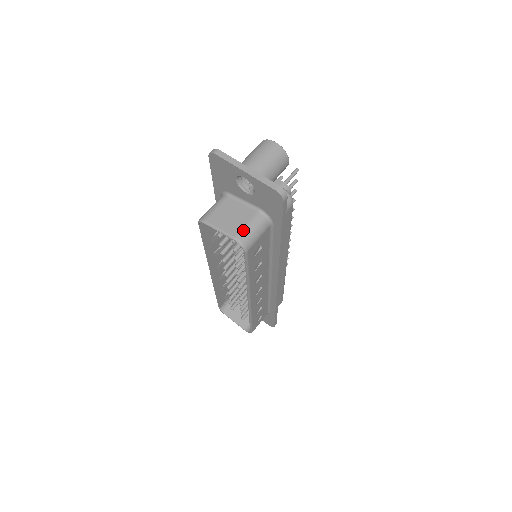
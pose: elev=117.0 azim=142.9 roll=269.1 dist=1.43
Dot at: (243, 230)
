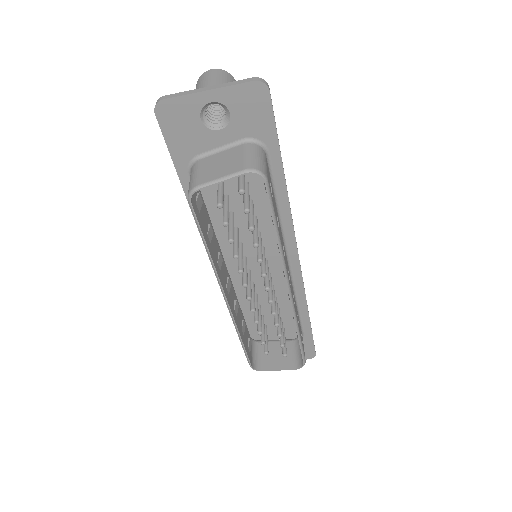
Dot at: (246, 161)
